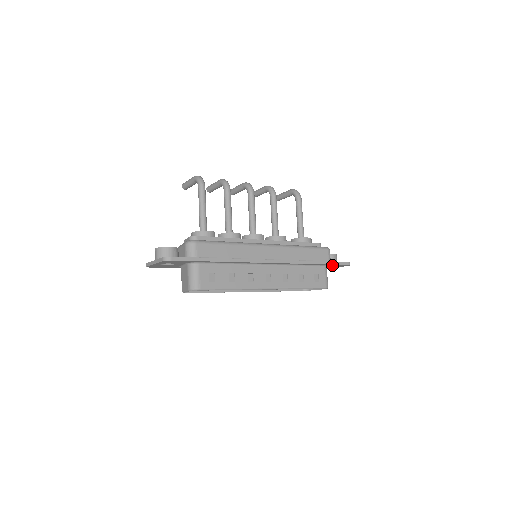
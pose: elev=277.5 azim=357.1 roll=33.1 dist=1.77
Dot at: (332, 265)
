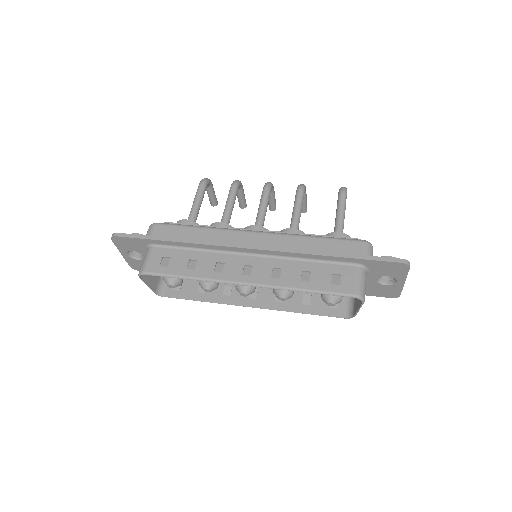
Dot at: (373, 265)
